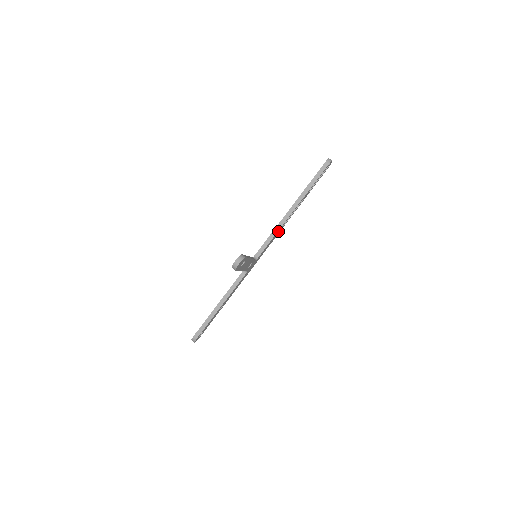
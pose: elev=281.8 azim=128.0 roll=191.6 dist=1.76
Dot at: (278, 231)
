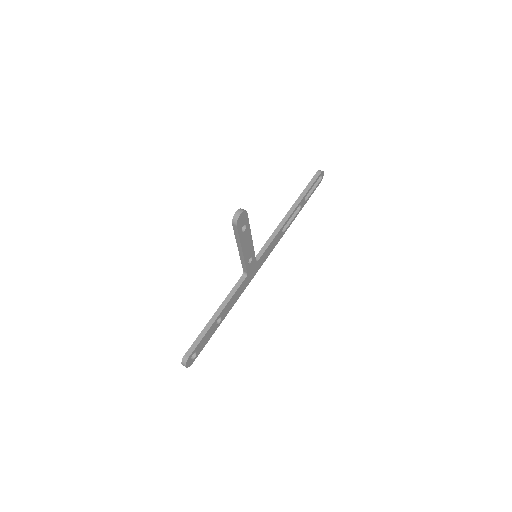
Dot at: (277, 235)
